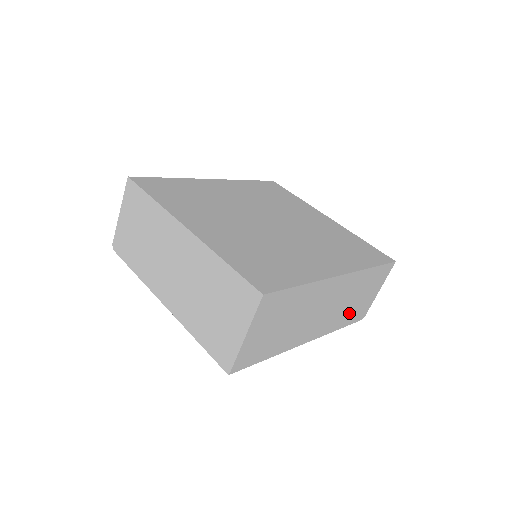
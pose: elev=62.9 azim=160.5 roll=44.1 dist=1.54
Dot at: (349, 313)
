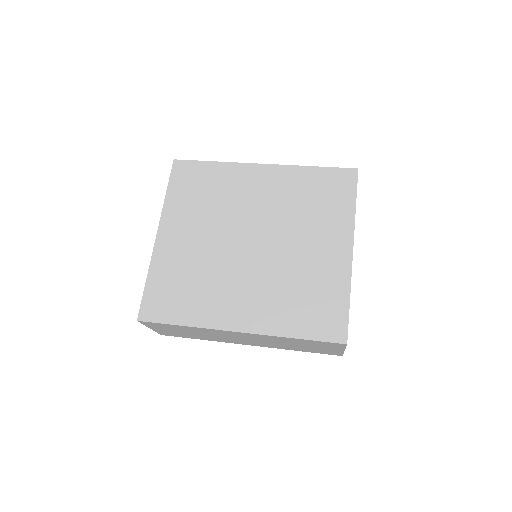
Dot at: (300, 348)
